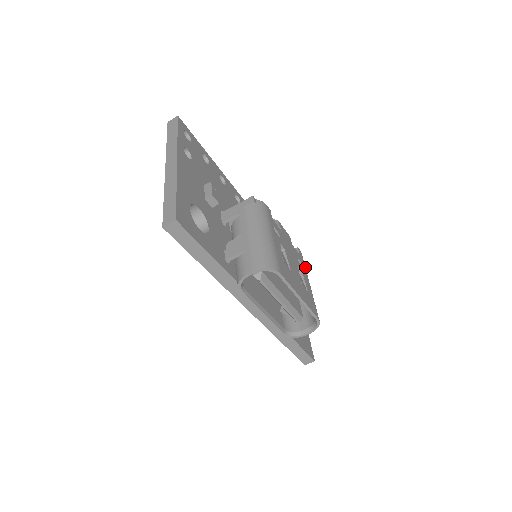
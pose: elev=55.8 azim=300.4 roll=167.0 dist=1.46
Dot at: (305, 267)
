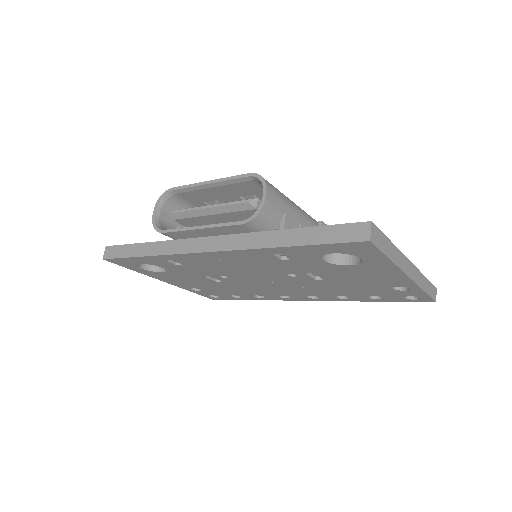
Dot at: occluded
